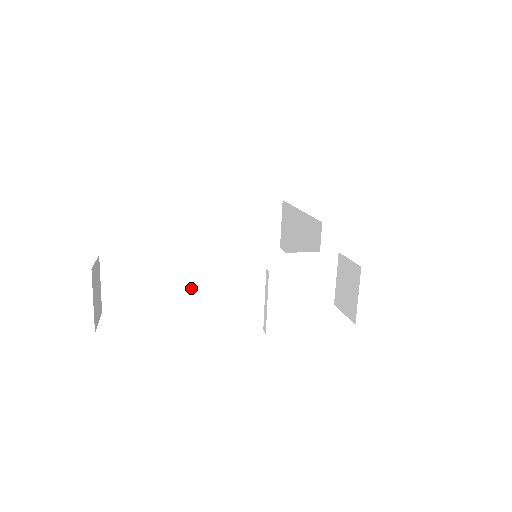
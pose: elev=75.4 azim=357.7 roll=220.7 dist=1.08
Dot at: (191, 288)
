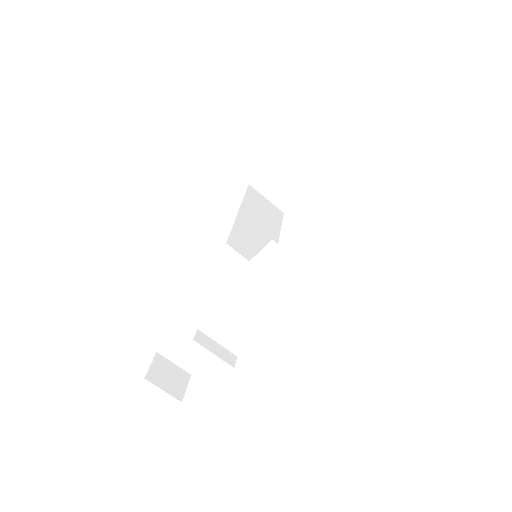
Dot at: (215, 332)
